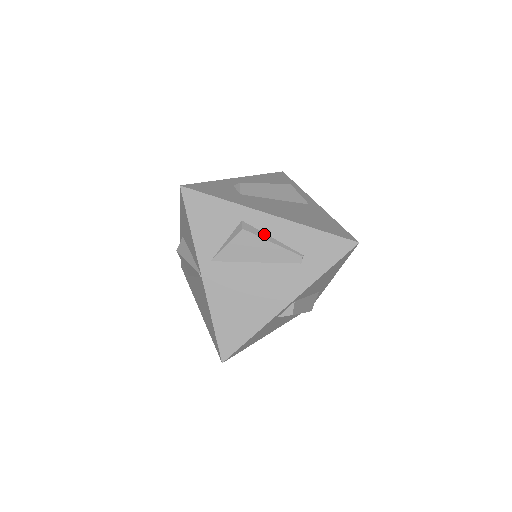
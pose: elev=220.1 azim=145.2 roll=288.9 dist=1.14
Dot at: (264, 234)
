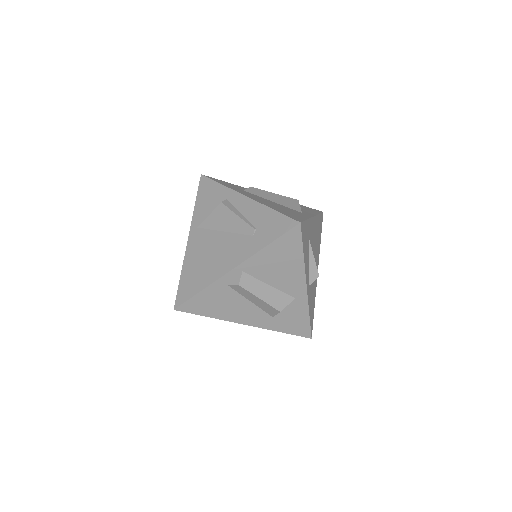
Dot at: (236, 210)
